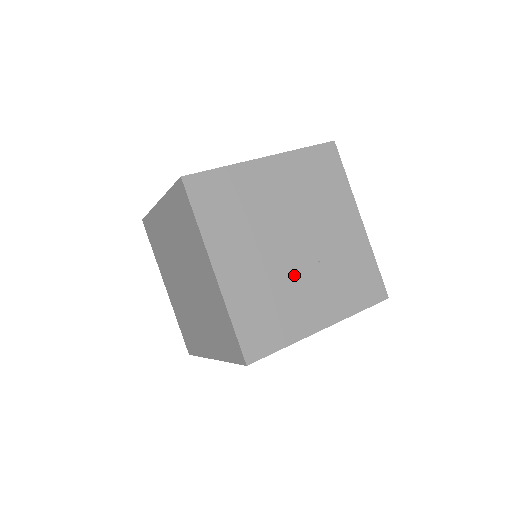
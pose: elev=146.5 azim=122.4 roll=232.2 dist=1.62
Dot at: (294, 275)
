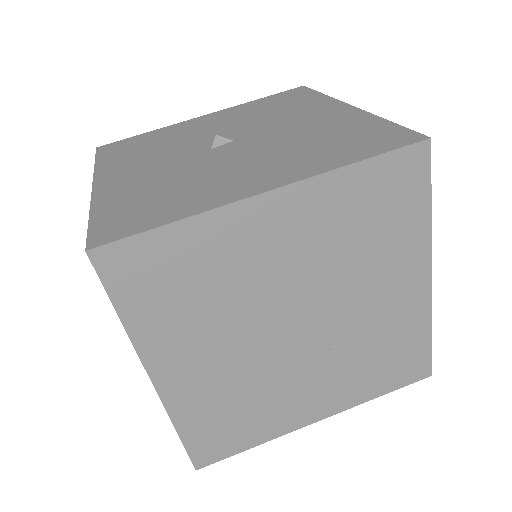
Dot at: (286, 368)
